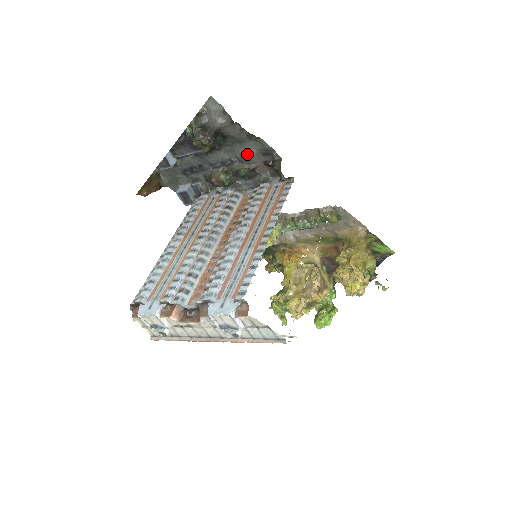
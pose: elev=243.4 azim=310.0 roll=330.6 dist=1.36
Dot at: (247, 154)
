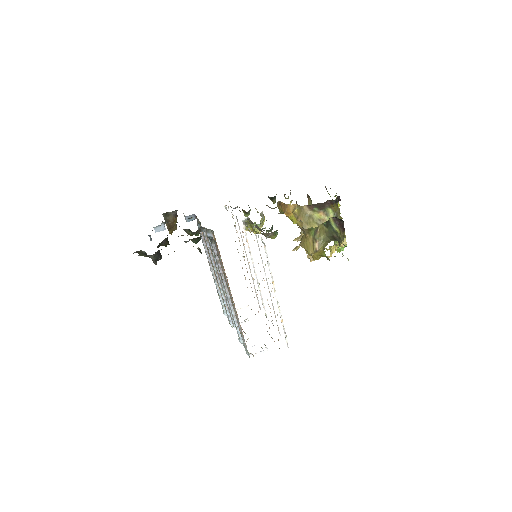
Dot at: occluded
